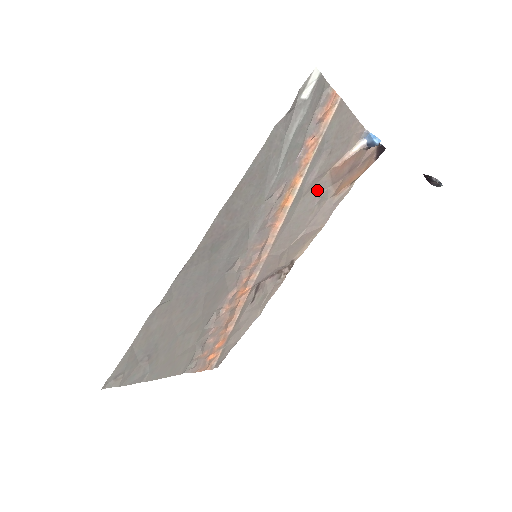
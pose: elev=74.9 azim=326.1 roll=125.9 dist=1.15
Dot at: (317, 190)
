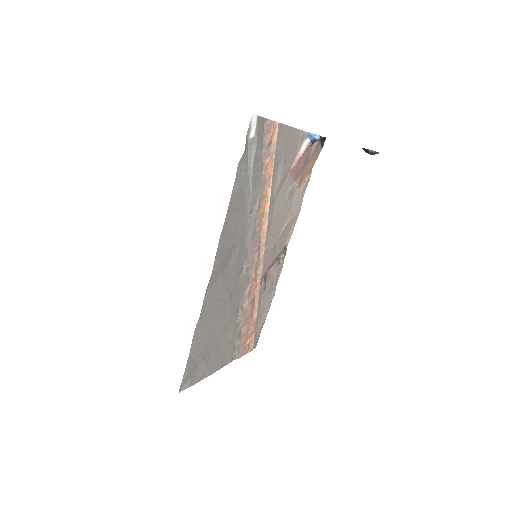
Dot at: (285, 190)
